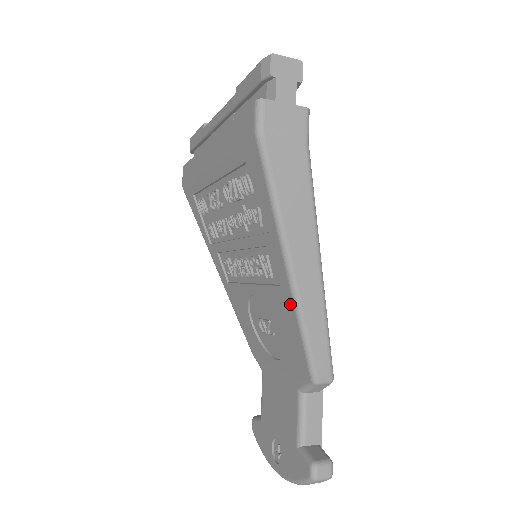
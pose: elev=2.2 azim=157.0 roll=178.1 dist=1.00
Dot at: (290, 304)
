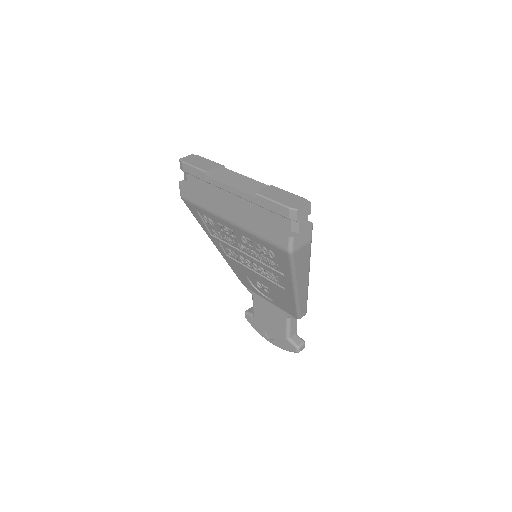
Dot at: (292, 298)
